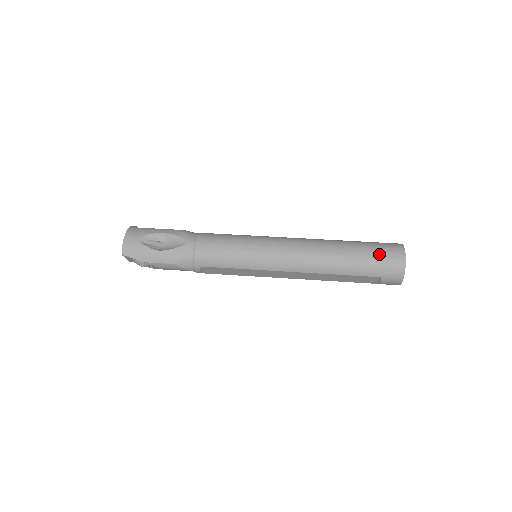
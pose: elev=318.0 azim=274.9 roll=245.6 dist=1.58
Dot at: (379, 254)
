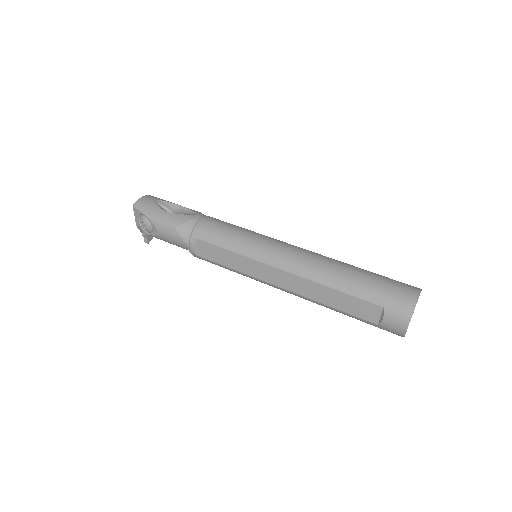
Dot at: (389, 282)
